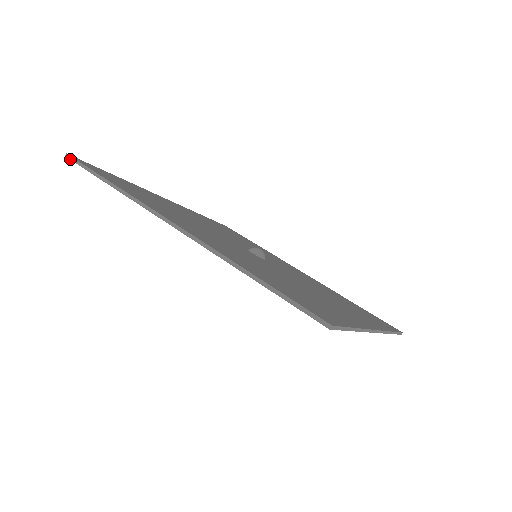
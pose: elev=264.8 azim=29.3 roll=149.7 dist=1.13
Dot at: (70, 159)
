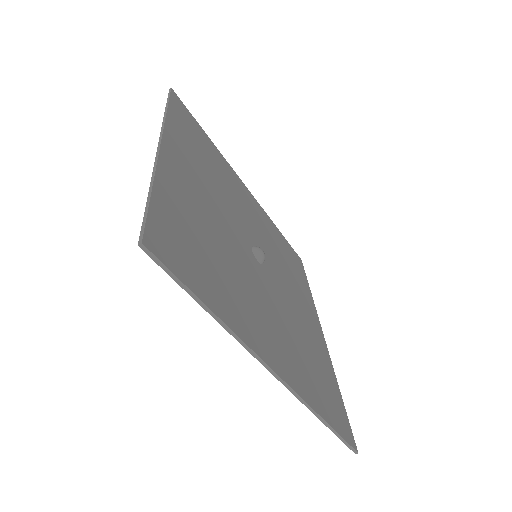
Dot at: (148, 255)
